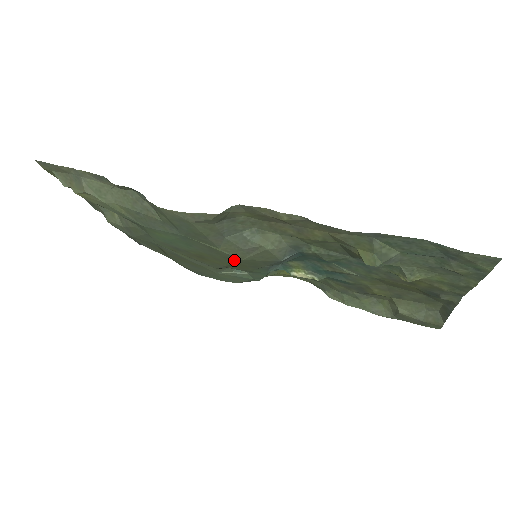
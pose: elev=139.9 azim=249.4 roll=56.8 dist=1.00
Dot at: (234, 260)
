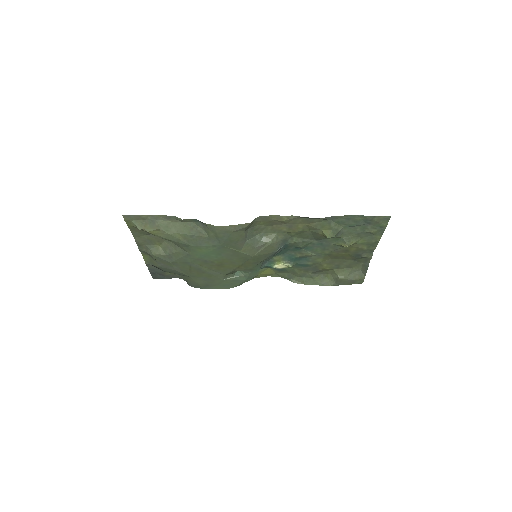
Dot at: (246, 259)
